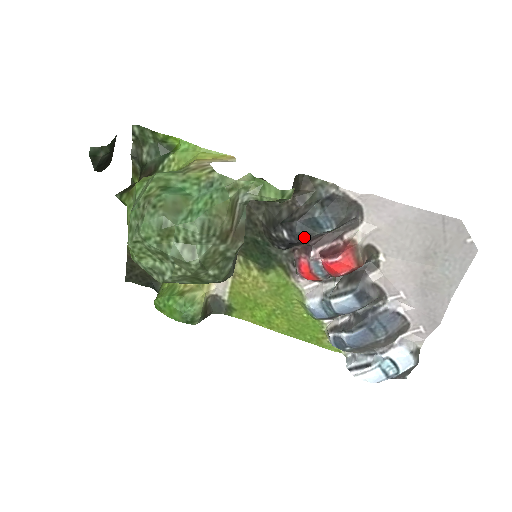
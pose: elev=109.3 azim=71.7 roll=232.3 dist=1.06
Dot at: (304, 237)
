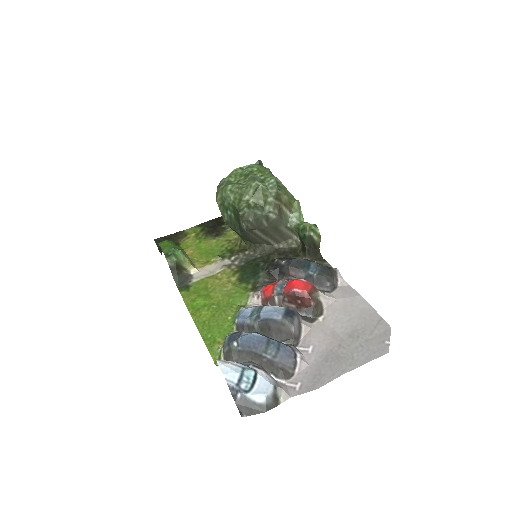
Dot at: (294, 266)
